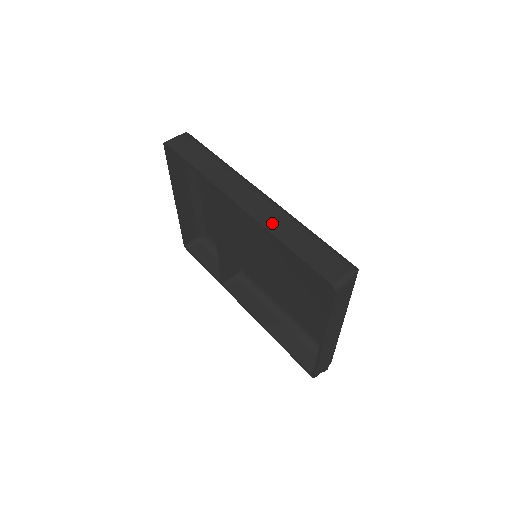
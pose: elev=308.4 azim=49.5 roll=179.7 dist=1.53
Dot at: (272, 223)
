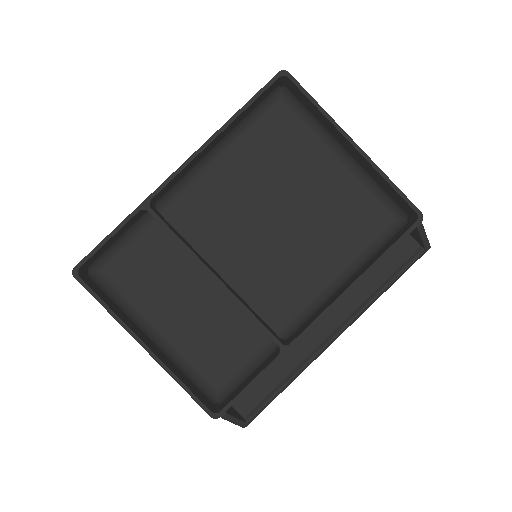
Dot at: occluded
